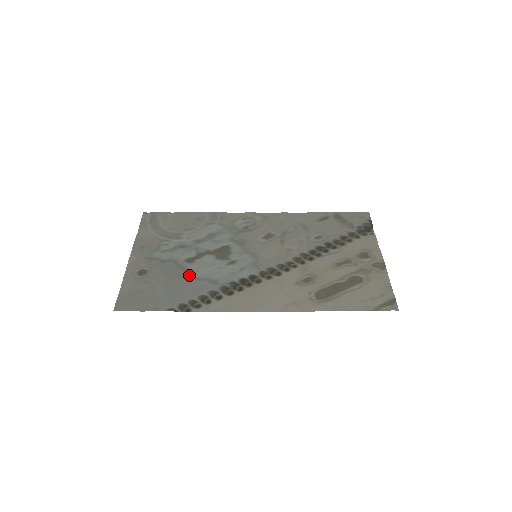
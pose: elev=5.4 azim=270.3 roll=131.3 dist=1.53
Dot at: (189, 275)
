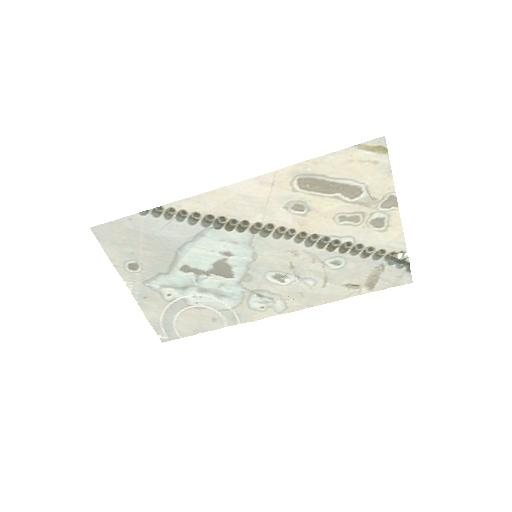
Dot at: (178, 252)
